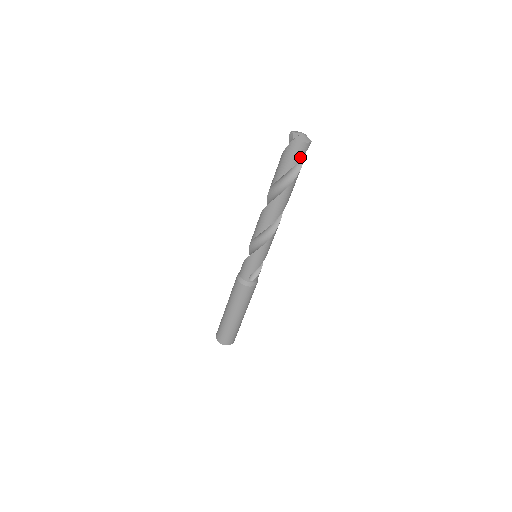
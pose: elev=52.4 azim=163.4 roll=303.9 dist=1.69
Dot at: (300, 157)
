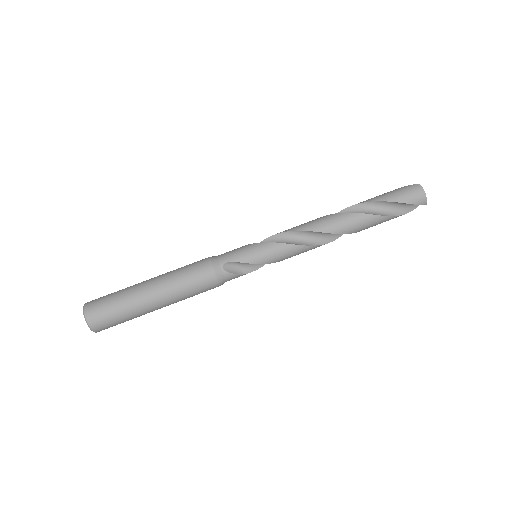
Dot at: (409, 201)
